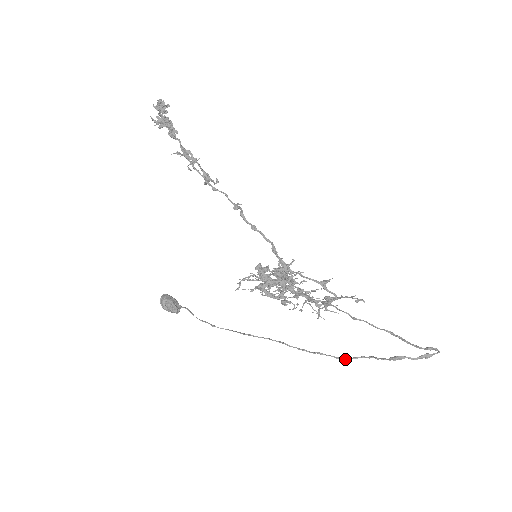
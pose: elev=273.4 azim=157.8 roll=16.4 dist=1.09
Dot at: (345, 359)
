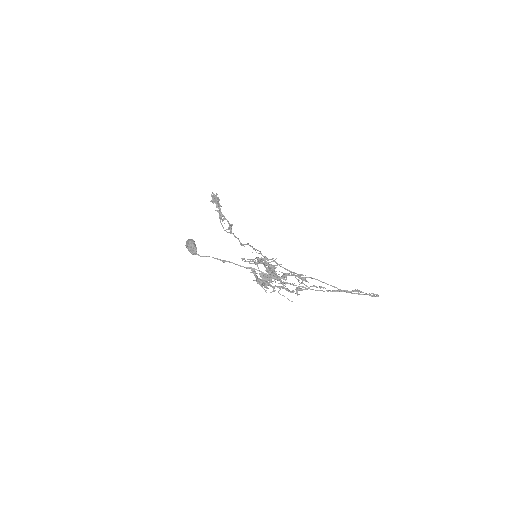
Dot at: (321, 290)
